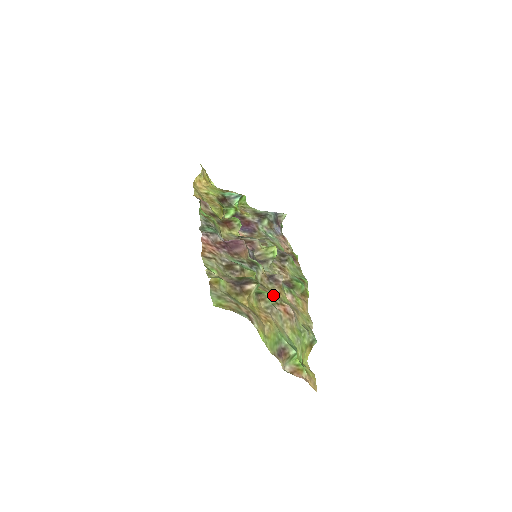
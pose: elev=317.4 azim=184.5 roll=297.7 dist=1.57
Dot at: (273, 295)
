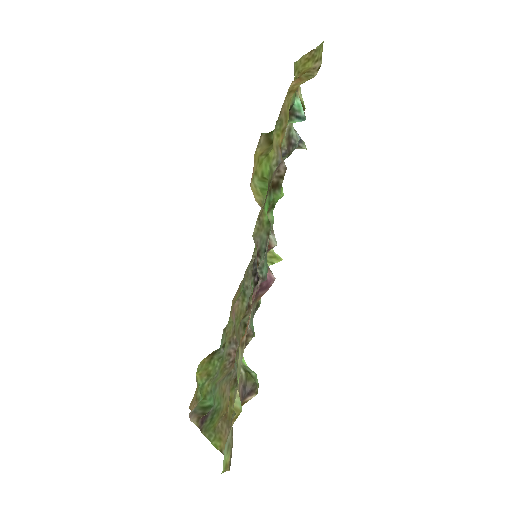
Dot at: occluded
